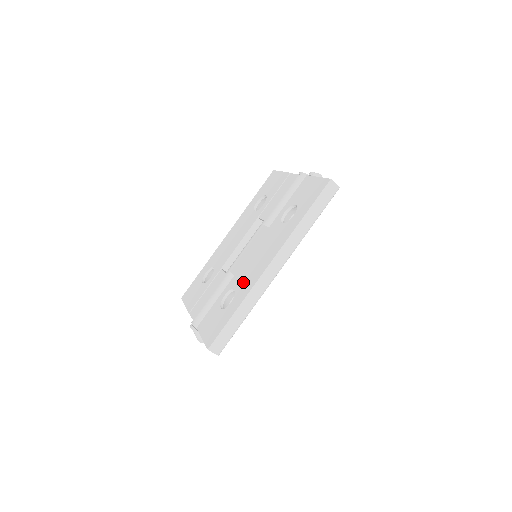
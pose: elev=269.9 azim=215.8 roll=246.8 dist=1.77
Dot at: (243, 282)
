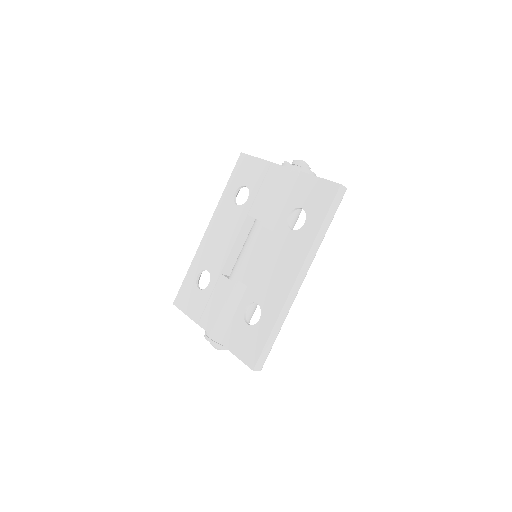
Dot at: (266, 296)
